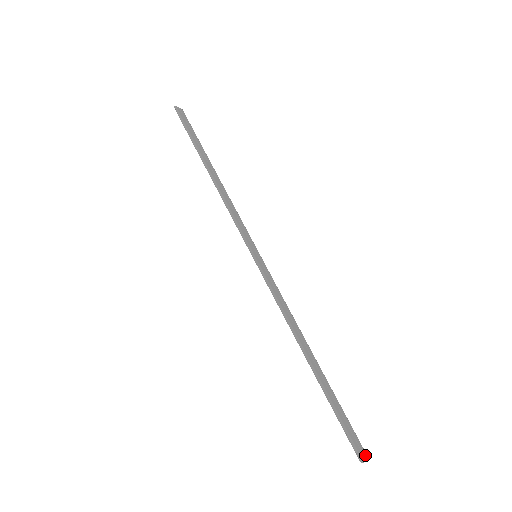
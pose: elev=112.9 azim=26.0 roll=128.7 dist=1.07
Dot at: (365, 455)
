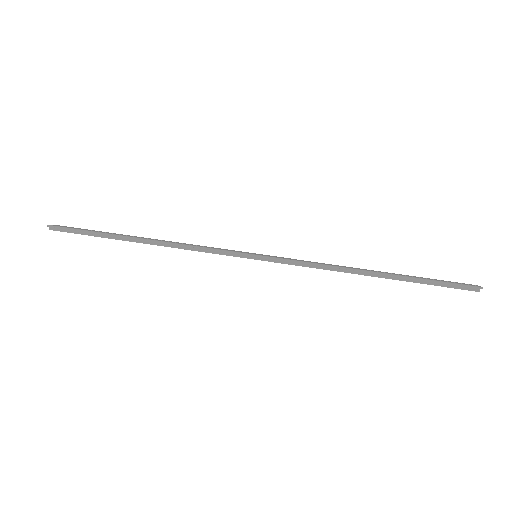
Dot at: (475, 285)
